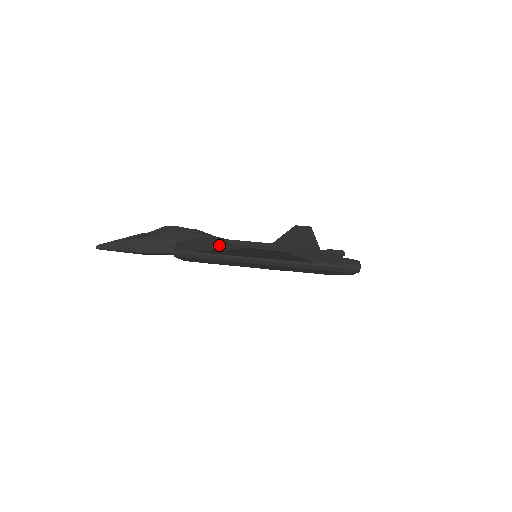
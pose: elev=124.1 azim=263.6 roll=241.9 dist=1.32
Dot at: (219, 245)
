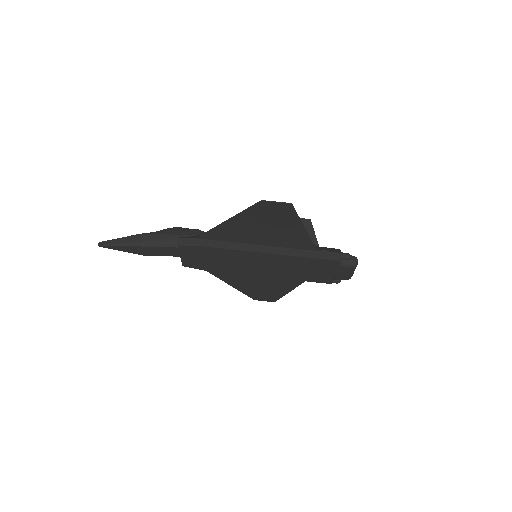
Dot at: occluded
